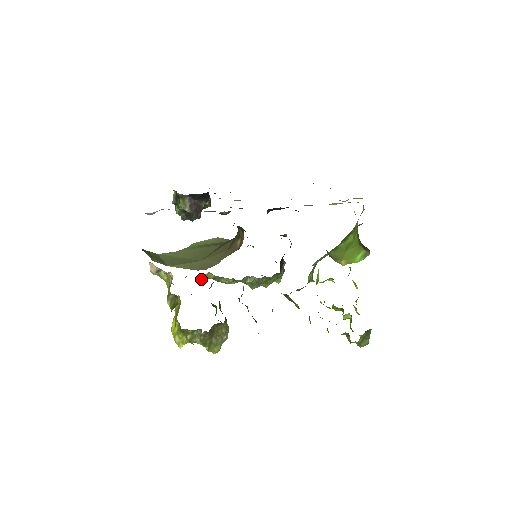
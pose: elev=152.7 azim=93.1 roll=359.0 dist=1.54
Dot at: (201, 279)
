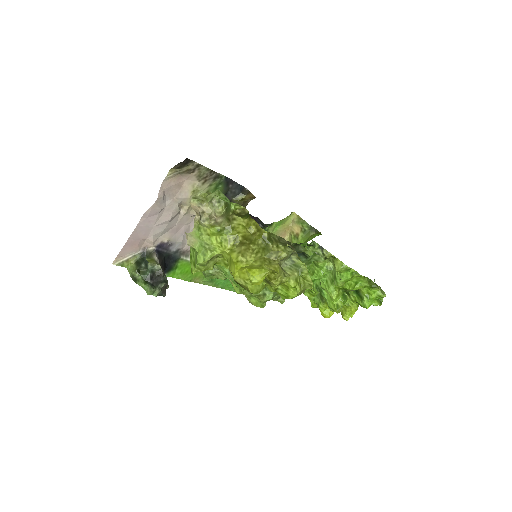
Dot at: occluded
